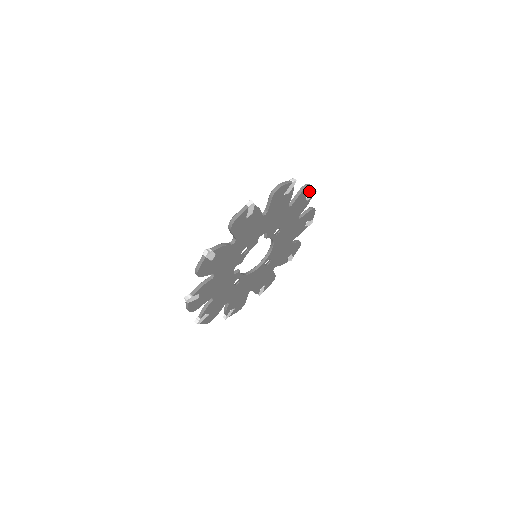
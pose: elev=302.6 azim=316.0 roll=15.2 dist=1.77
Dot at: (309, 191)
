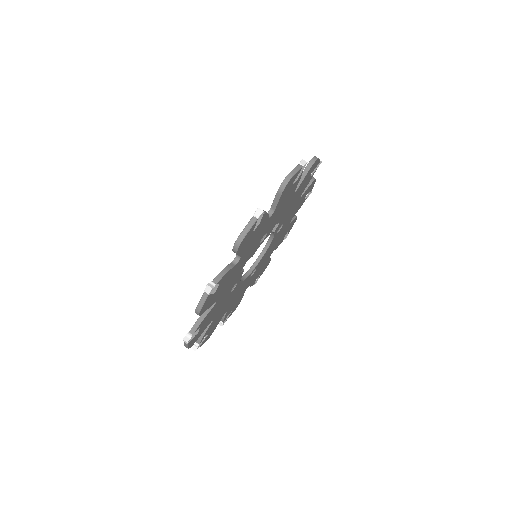
Dot at: (311, 187)
